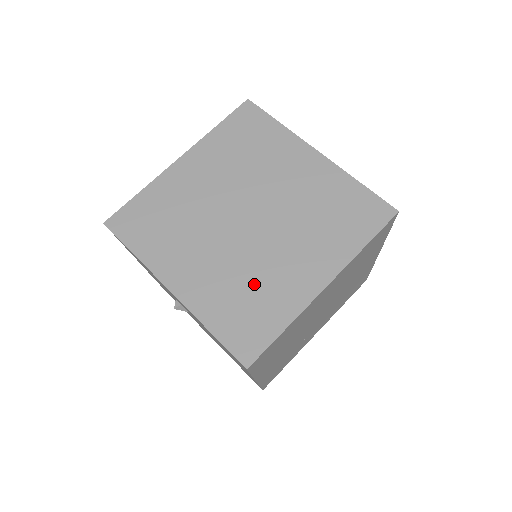
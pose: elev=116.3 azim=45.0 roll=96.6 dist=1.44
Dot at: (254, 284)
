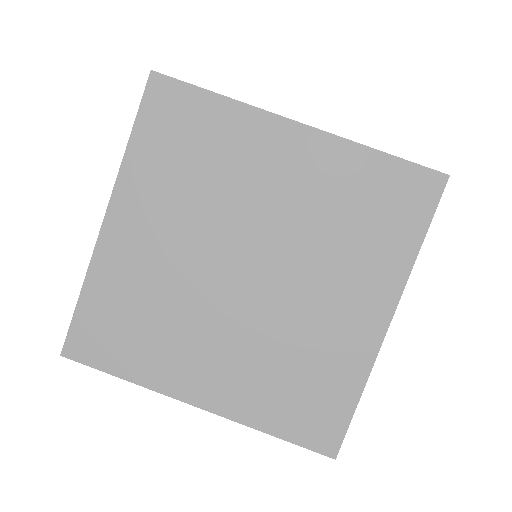
Dot at: (297, 357)
